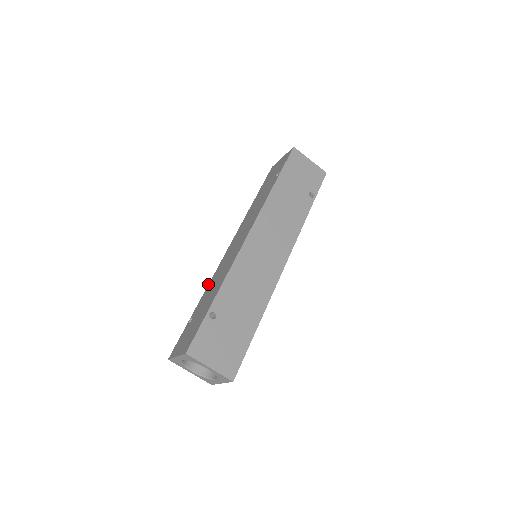
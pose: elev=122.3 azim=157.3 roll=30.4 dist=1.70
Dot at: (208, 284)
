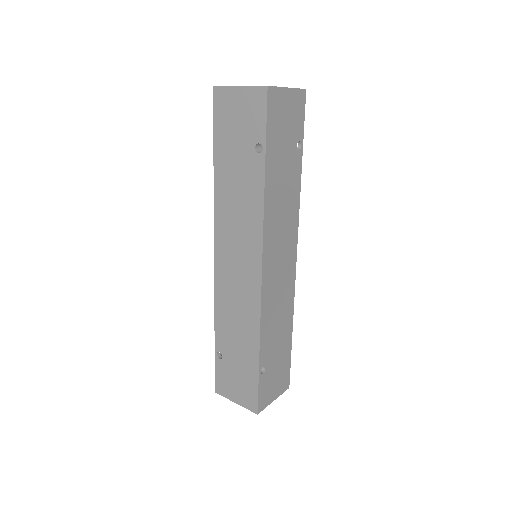
Dot at: (214, 307)
